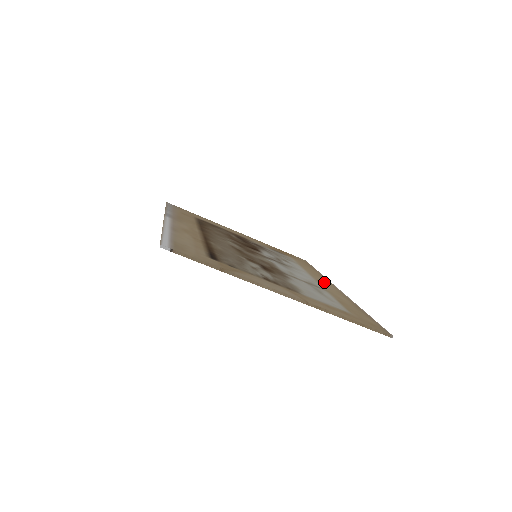
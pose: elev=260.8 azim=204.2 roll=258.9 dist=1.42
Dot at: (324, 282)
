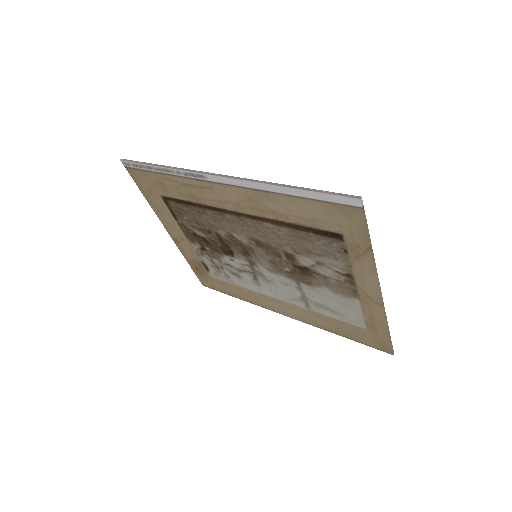
Dot at: (278, 304)
